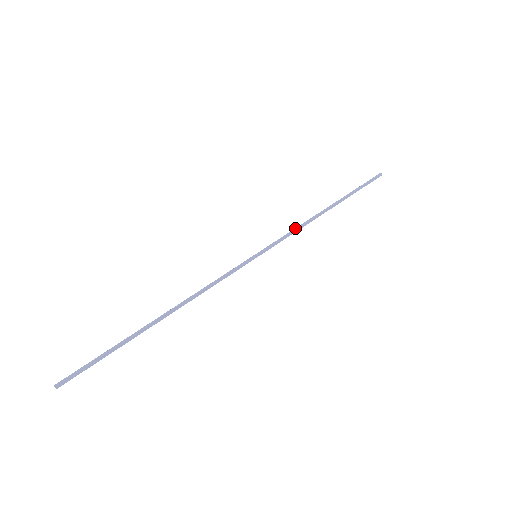
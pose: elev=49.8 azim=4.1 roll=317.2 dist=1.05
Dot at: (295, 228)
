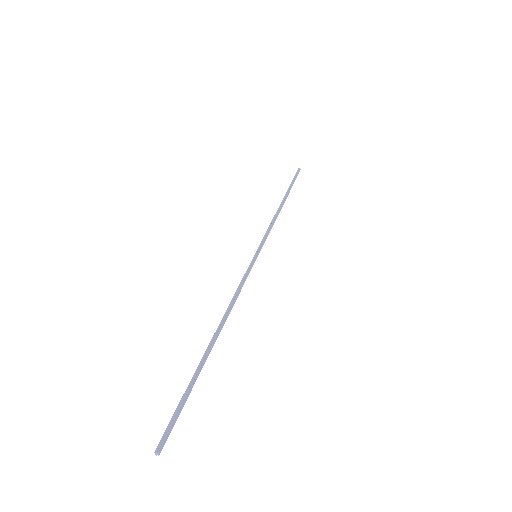
Dot at: (269, 225)
